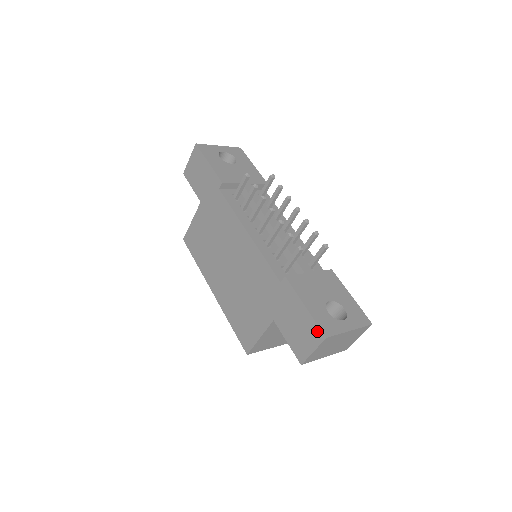
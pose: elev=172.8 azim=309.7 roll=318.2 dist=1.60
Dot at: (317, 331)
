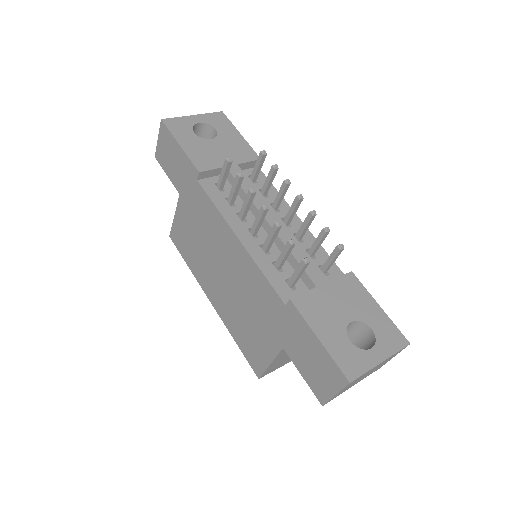
Dot at: (337, 373)
